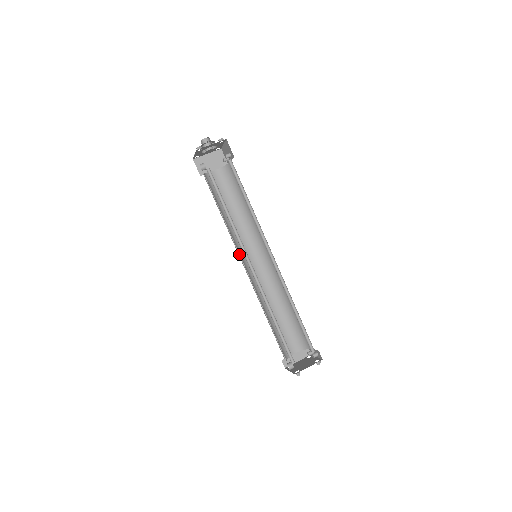
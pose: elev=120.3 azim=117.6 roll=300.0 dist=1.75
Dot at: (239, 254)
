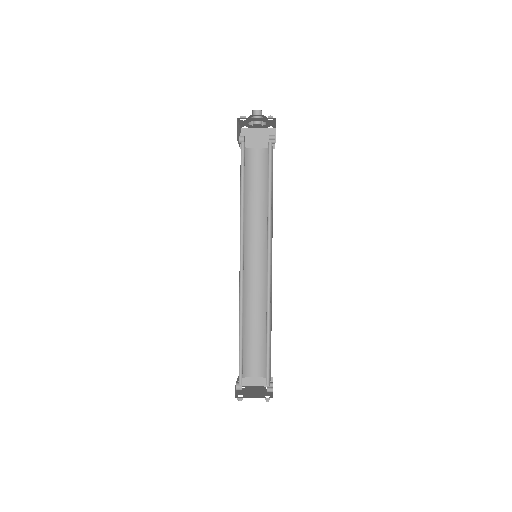
Dot at: occluded
